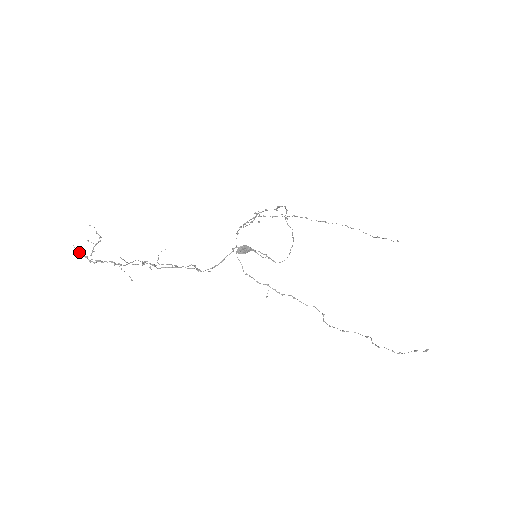
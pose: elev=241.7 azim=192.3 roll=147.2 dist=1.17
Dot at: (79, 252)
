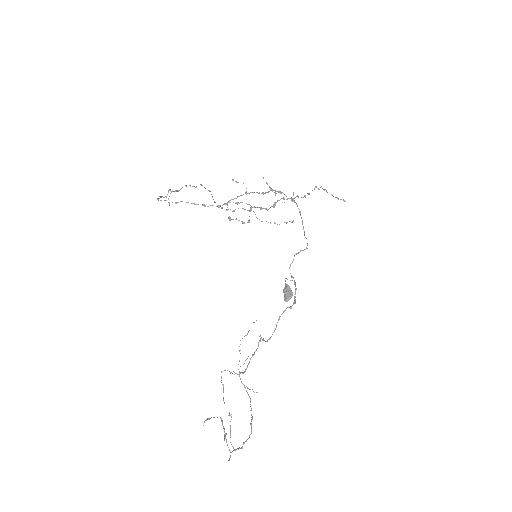
Dot at: occluded
